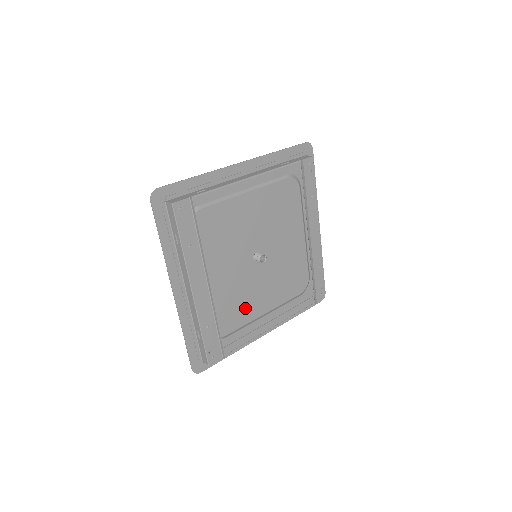
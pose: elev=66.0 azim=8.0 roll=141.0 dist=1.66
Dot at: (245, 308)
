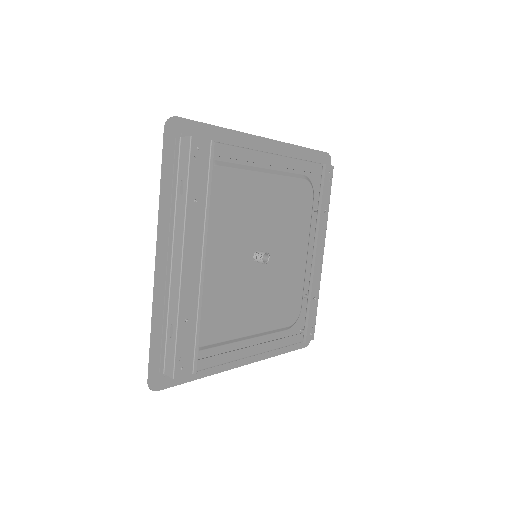
Dot at: (230, 318)
